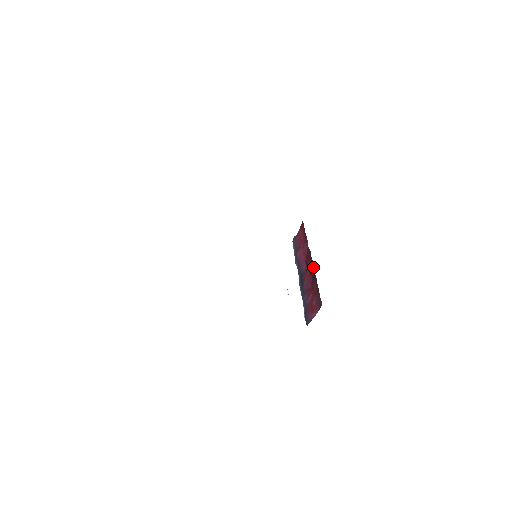
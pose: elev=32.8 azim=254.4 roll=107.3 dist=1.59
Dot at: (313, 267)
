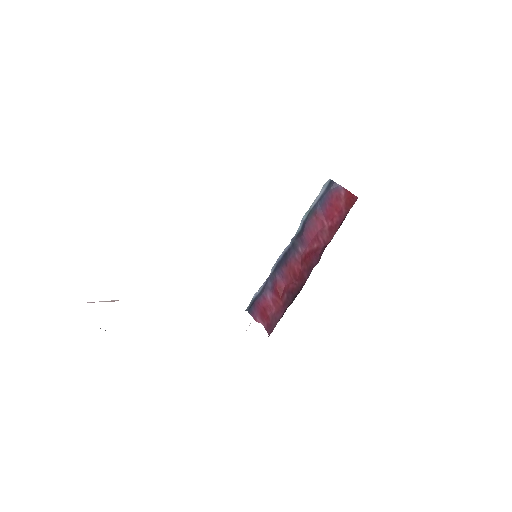
Dot at: (303, 282)
